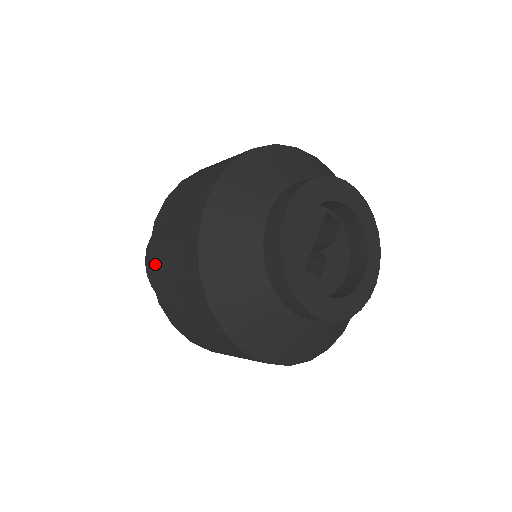
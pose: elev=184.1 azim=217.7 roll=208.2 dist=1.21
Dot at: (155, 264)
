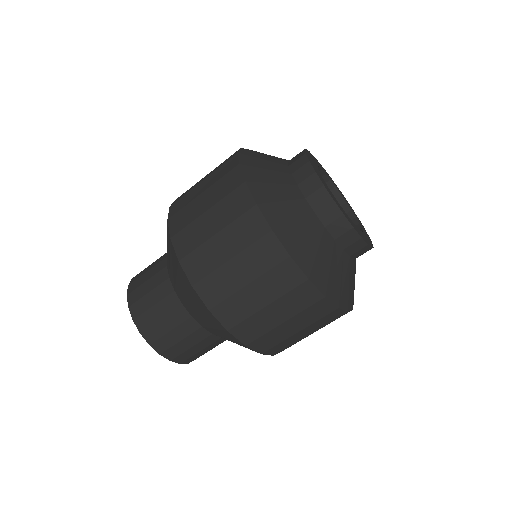
Dot at: (196, 268)
